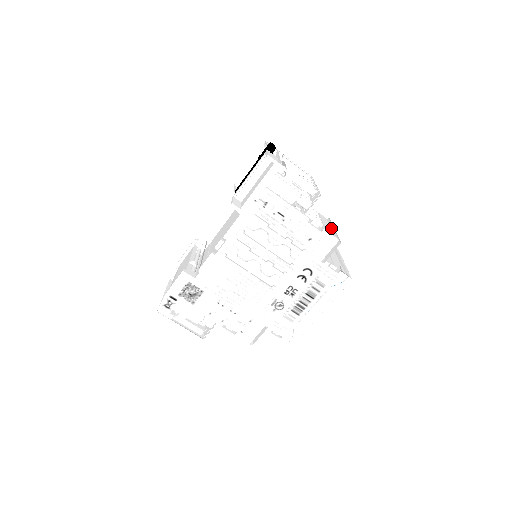
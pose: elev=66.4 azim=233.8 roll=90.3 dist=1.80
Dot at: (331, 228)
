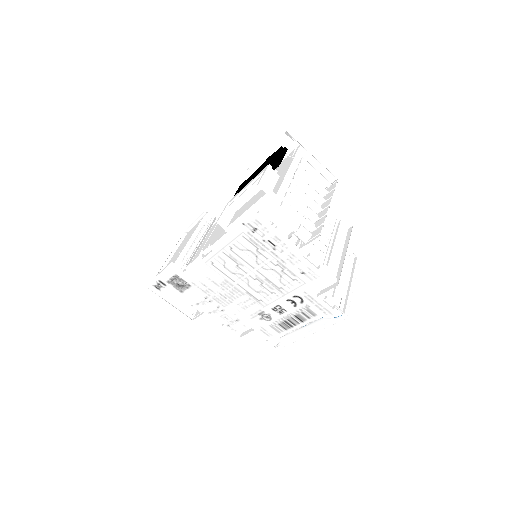
Dot at: (345, 248)
